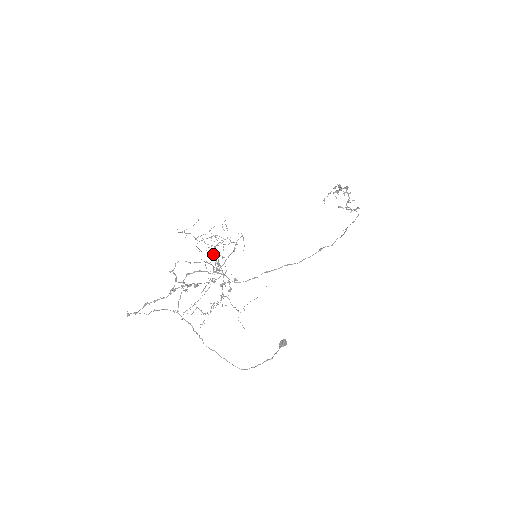
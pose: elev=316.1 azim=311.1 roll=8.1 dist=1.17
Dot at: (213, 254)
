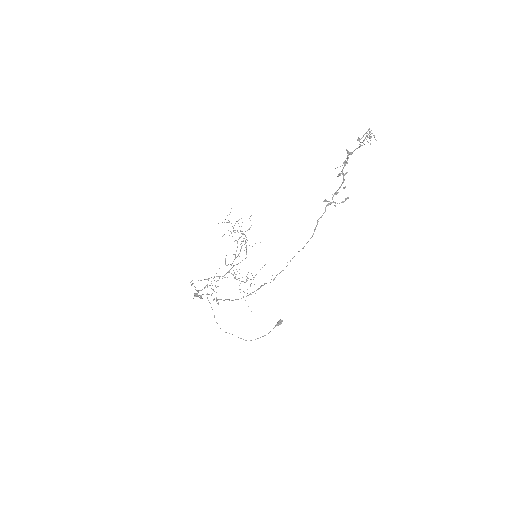
Dot at: occluded
